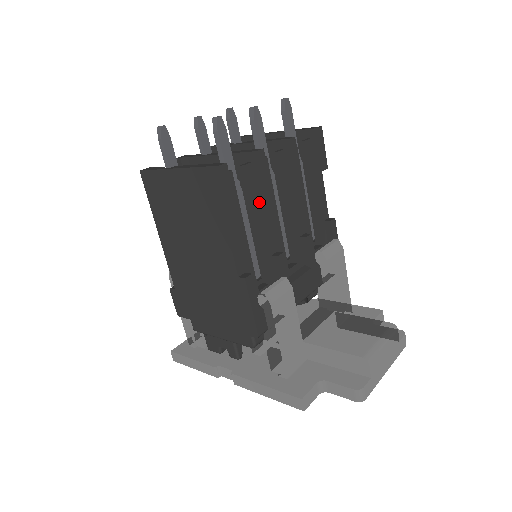
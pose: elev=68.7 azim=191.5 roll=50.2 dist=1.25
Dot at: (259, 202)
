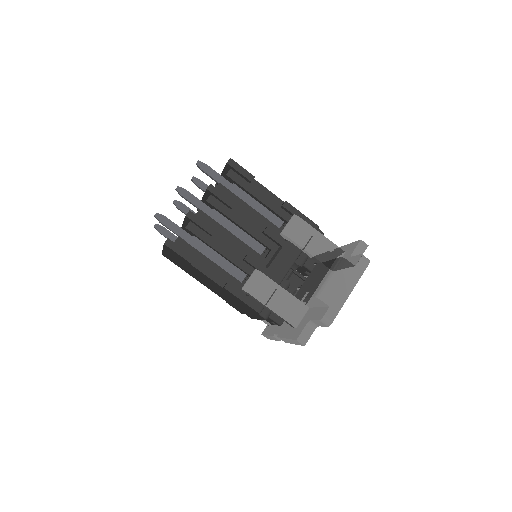
Dot at: (211, 238)
